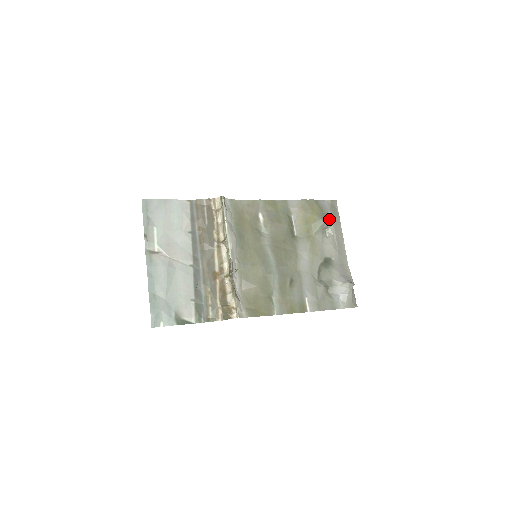
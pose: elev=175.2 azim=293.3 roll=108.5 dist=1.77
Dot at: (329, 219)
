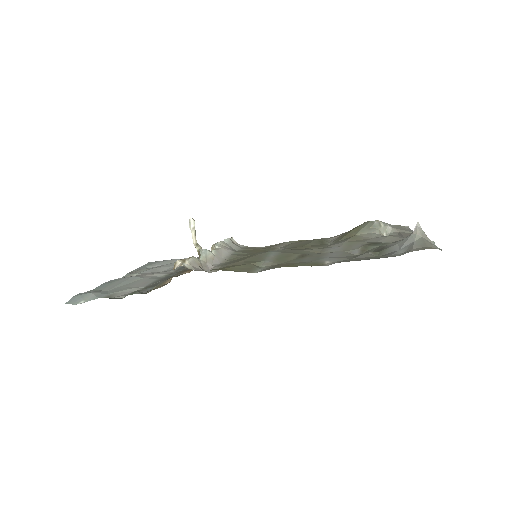
Dot at: (383, 222)
